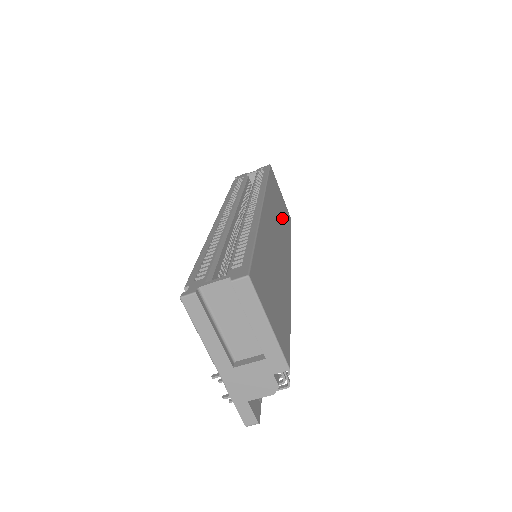
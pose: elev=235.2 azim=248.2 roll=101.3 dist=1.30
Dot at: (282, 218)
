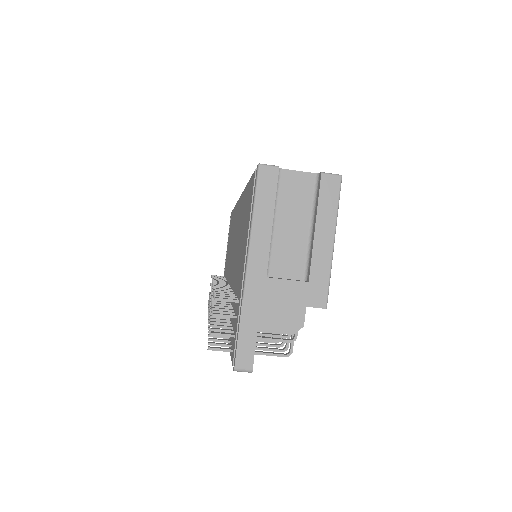
Dot at: occluded
